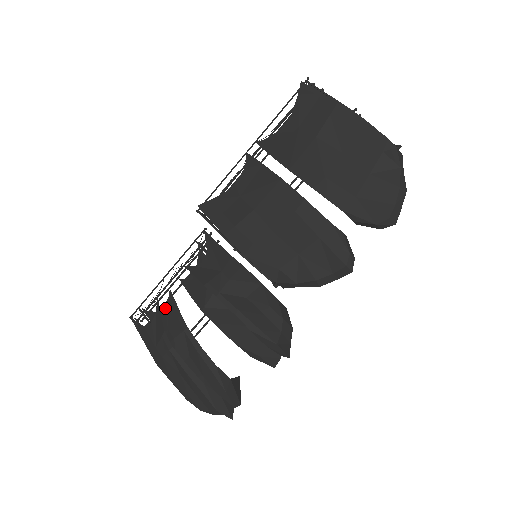
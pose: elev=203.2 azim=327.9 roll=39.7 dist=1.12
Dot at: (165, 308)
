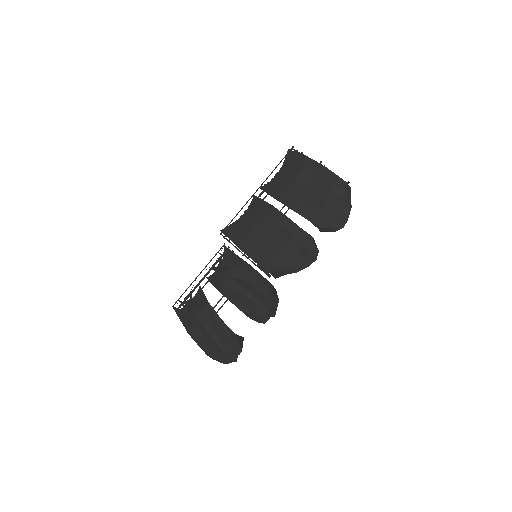
Dot at: (196, 296)
